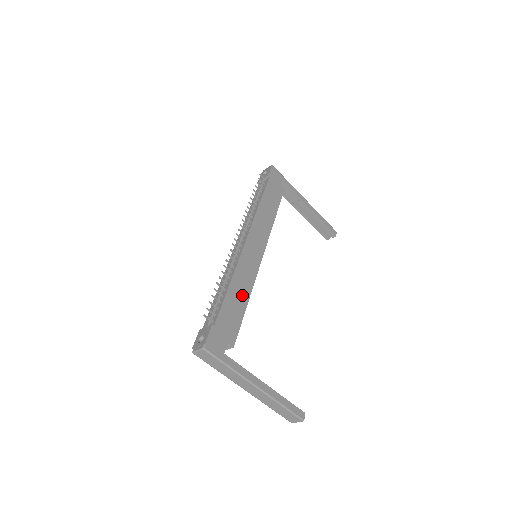
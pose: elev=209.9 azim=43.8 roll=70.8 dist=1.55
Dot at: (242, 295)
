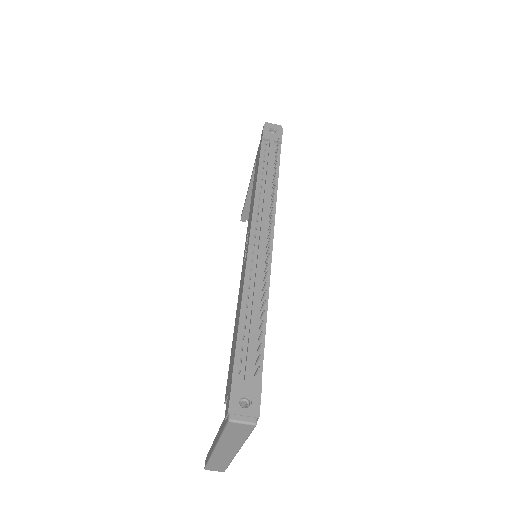
Dot at: occluded
